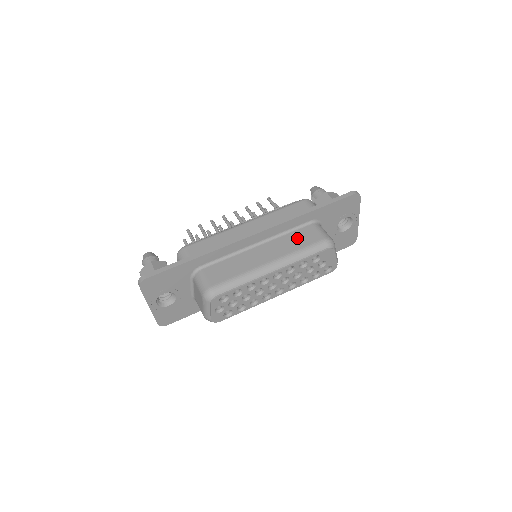
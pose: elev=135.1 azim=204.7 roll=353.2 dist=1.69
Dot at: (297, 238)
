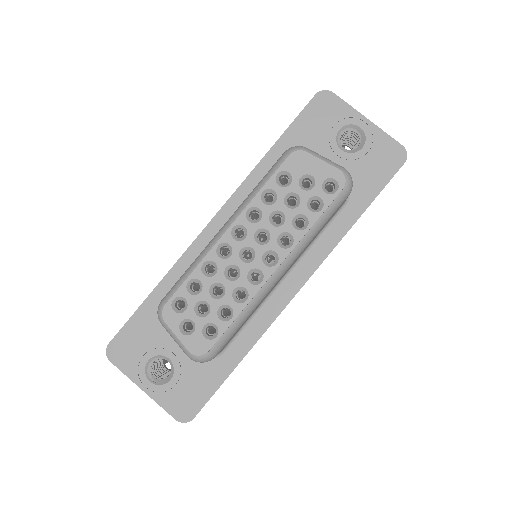
Dot at: occluded
